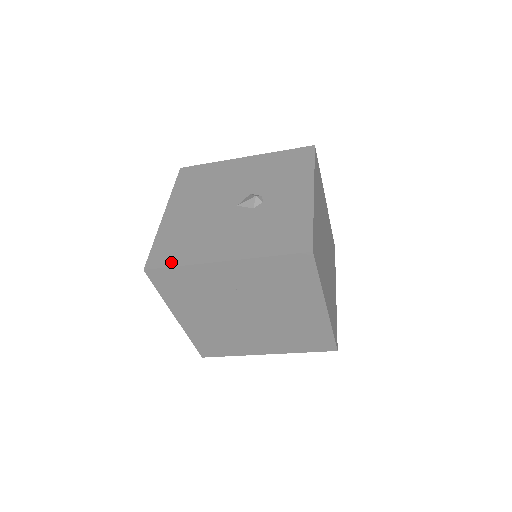
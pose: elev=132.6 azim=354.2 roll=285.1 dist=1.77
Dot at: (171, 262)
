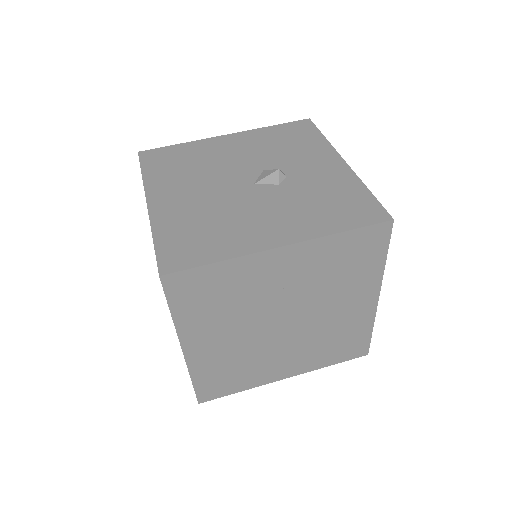
Dot at: (200, 259)
